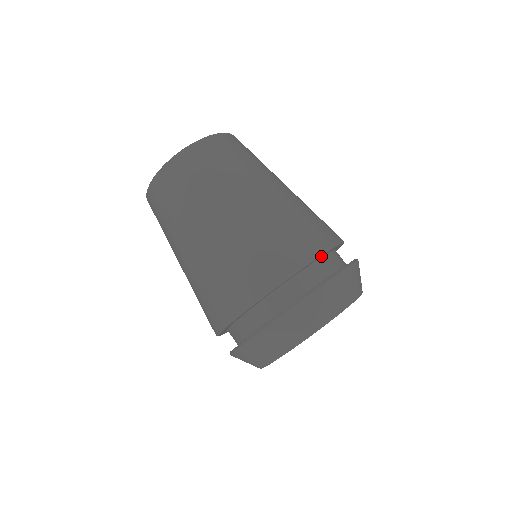
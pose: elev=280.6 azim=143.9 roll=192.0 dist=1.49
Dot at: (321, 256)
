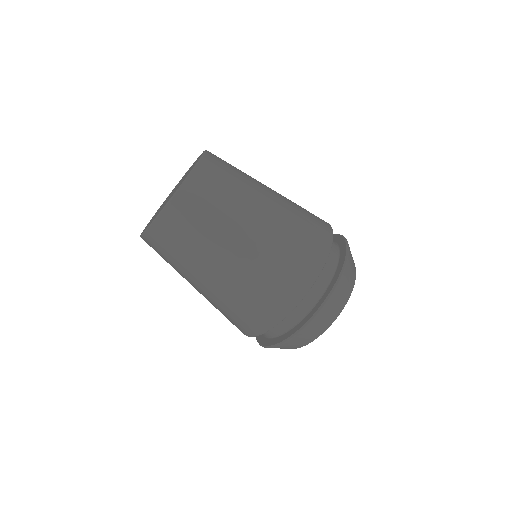
Dot at: (297, 303)
